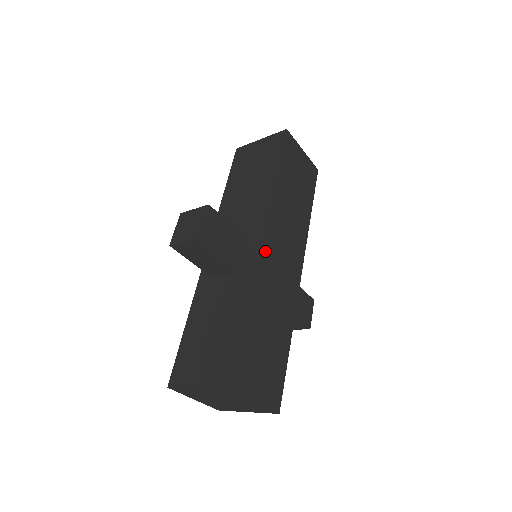
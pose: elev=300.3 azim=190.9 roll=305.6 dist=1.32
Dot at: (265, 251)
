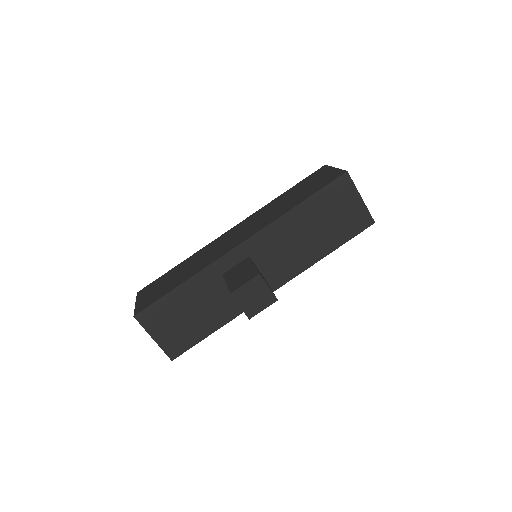
Dot at: occluded
